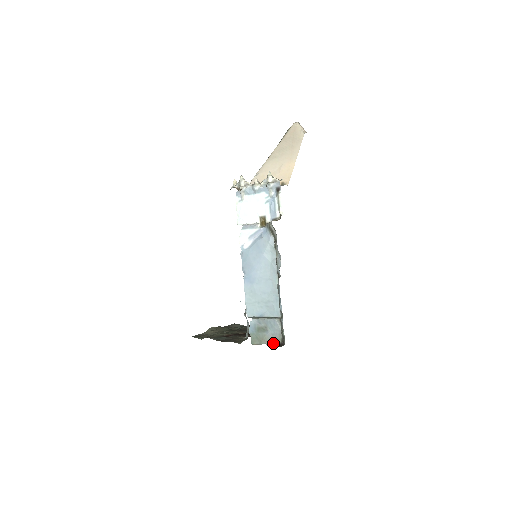
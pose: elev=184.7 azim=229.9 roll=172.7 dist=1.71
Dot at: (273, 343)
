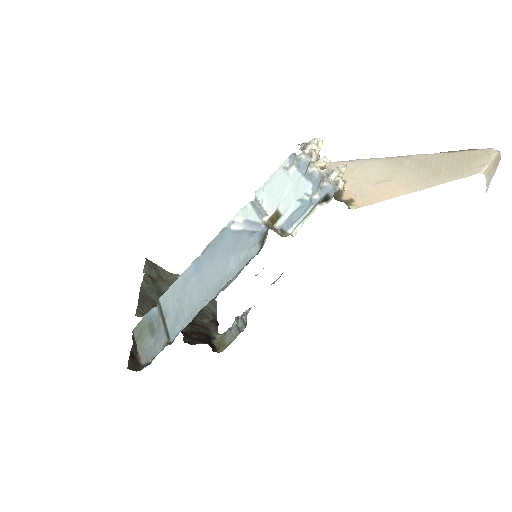
Dot at: (141, 355)
